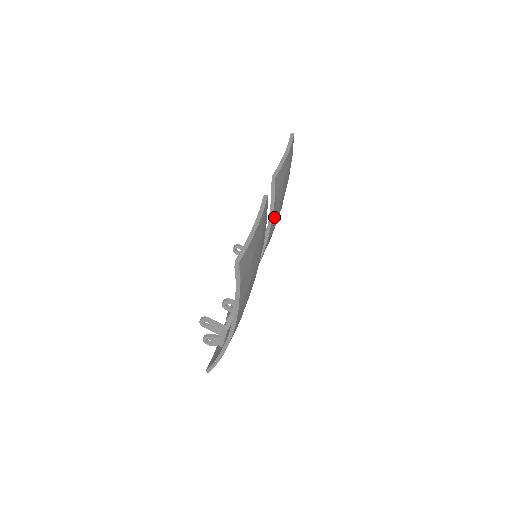
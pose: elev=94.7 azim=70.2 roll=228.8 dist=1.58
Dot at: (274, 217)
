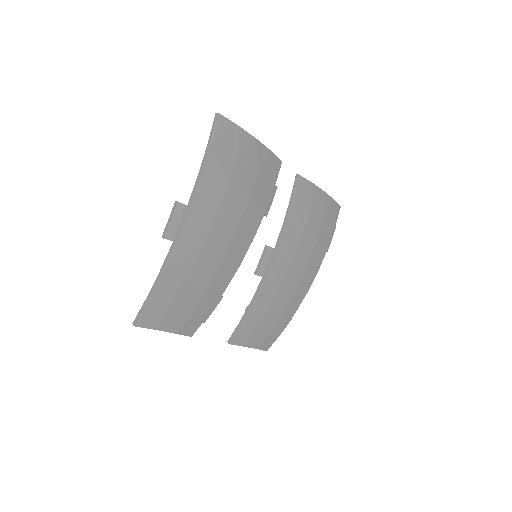
Dot at: (290, 231)
